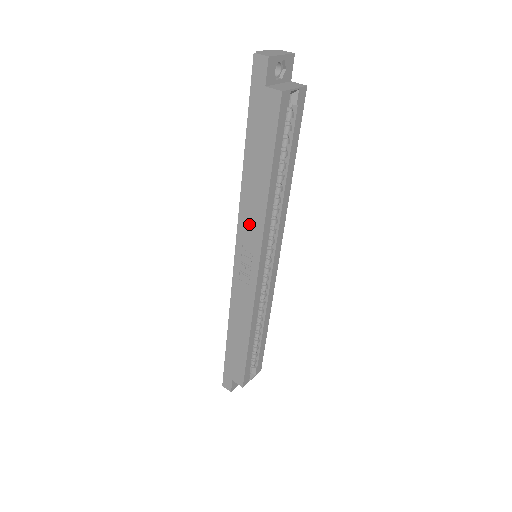
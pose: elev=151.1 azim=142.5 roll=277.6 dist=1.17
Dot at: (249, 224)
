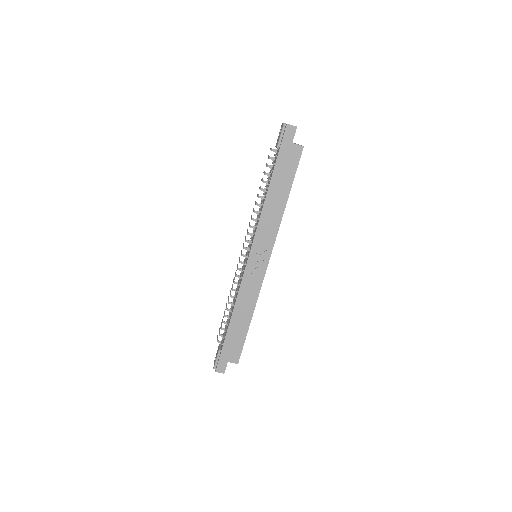
Dot at: (266, 230)
